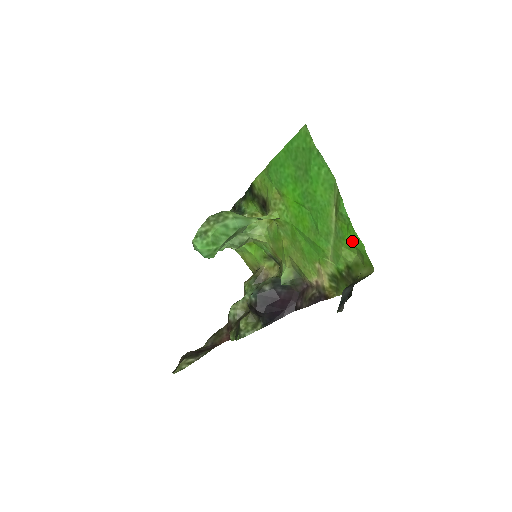
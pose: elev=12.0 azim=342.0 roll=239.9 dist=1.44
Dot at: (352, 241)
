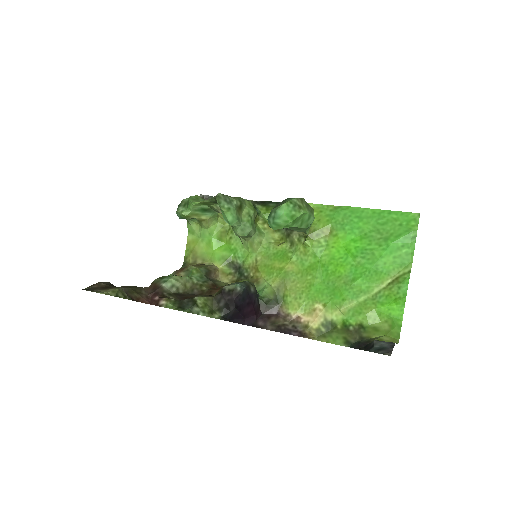
Dot at: (392, 311)
